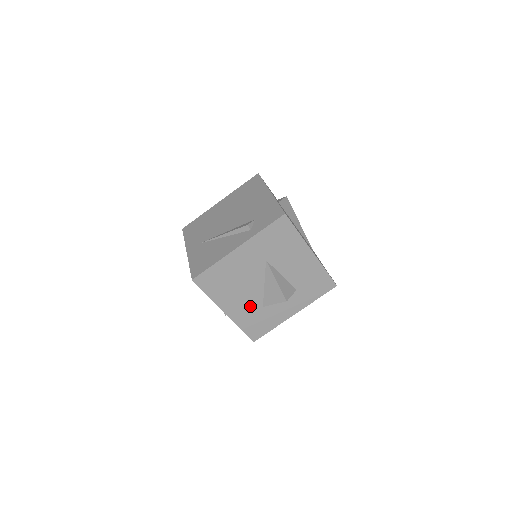
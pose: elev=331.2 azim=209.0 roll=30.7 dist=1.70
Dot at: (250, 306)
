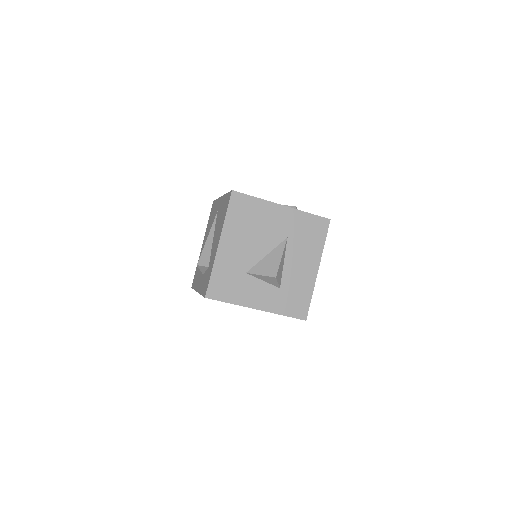
Dot at: (239, 261)
